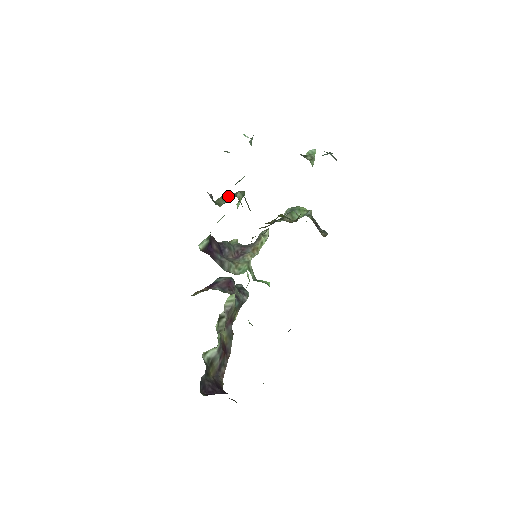
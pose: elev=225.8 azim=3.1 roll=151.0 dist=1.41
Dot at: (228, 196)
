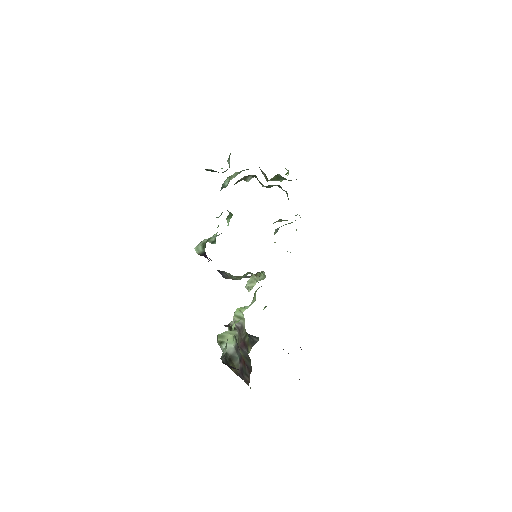
Dot at: occluded
